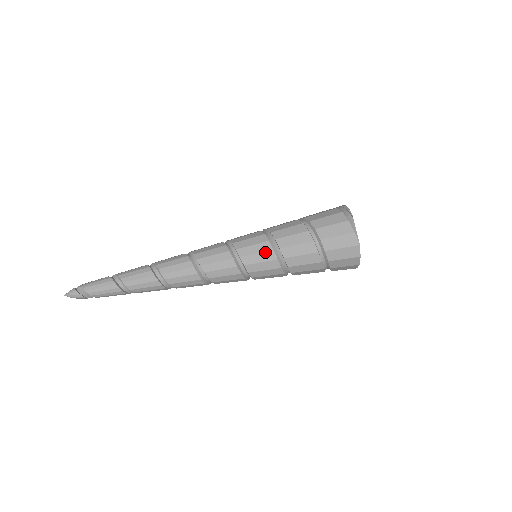
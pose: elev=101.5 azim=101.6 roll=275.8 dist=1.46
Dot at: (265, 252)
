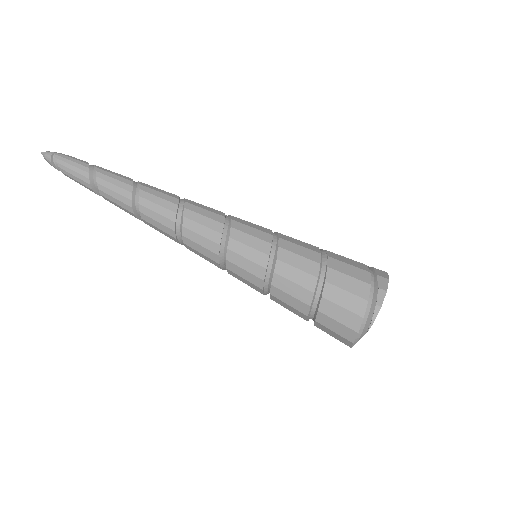
Dot at: (253, 285)
